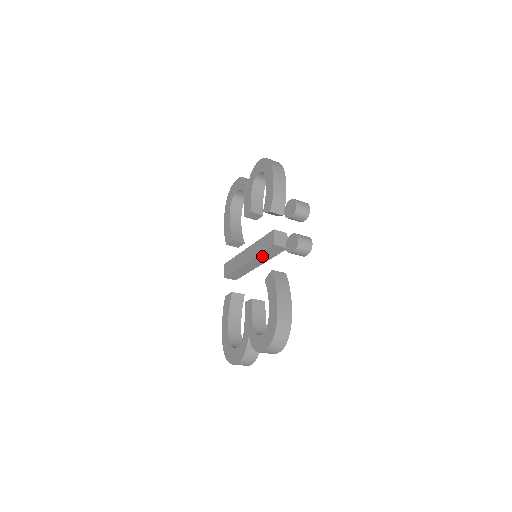
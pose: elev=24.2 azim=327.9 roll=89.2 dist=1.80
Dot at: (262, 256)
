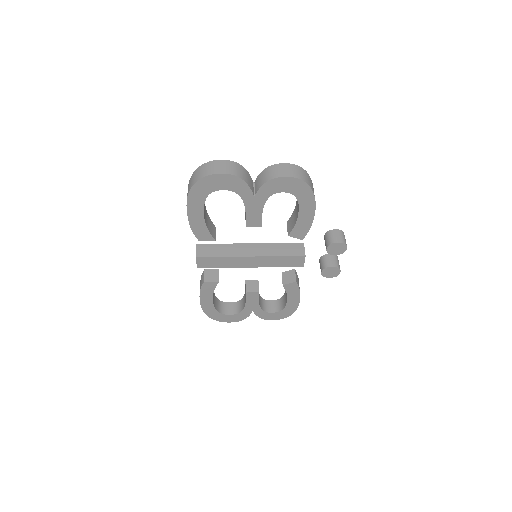
Dot at: occluded
